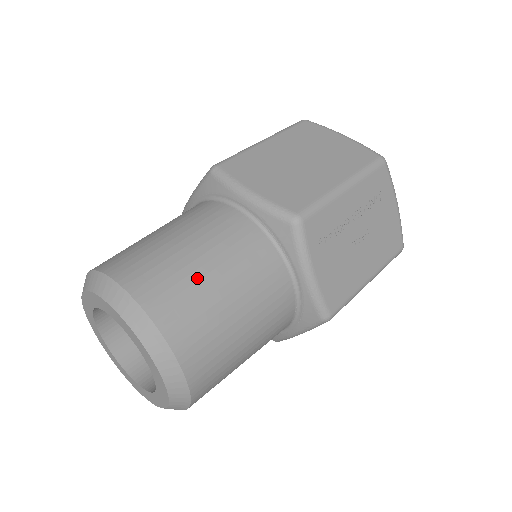
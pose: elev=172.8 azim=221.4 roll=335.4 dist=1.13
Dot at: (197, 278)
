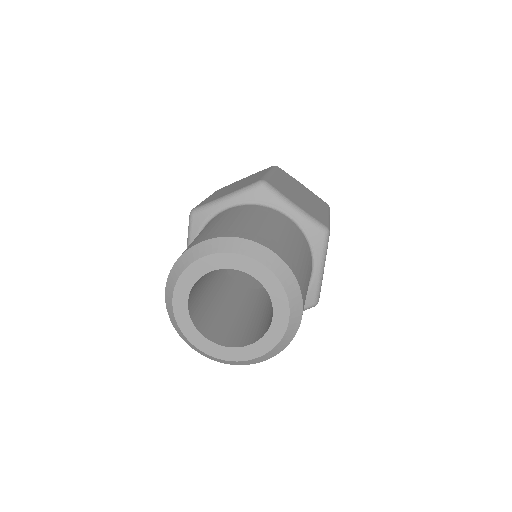
Dot at: (298, 256)
